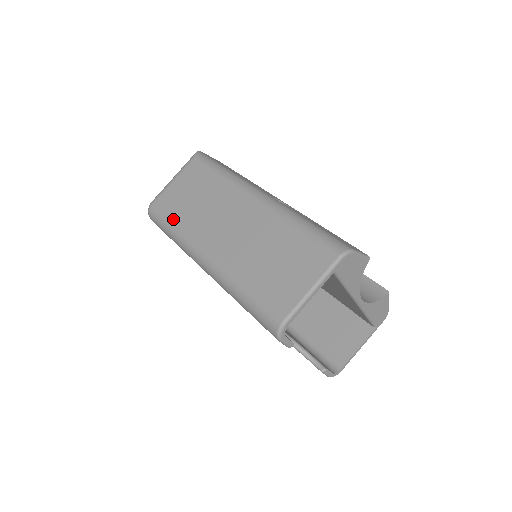
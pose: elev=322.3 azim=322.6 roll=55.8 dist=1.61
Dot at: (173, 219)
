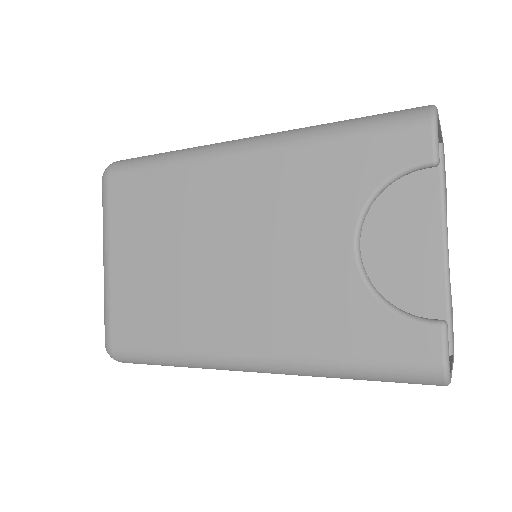
Dot at: occluded
